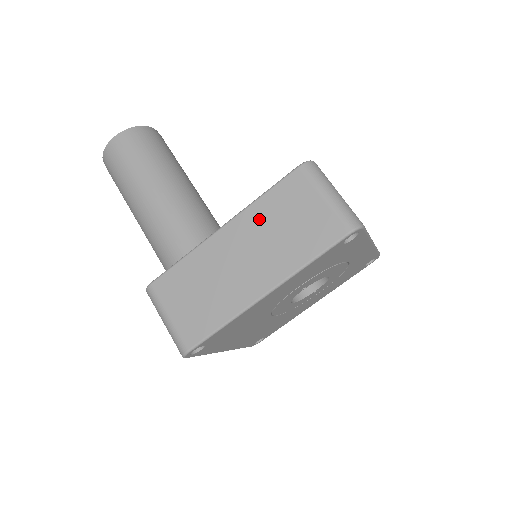
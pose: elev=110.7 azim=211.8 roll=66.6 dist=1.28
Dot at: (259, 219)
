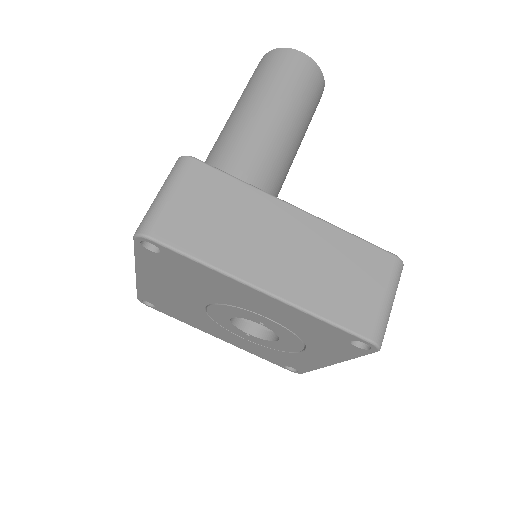
Dot at: (329, 243)
